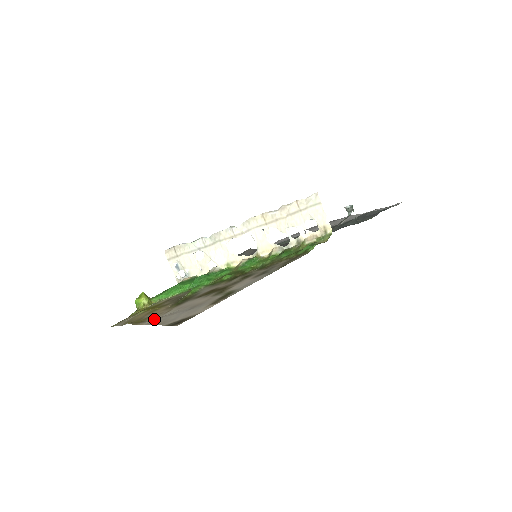
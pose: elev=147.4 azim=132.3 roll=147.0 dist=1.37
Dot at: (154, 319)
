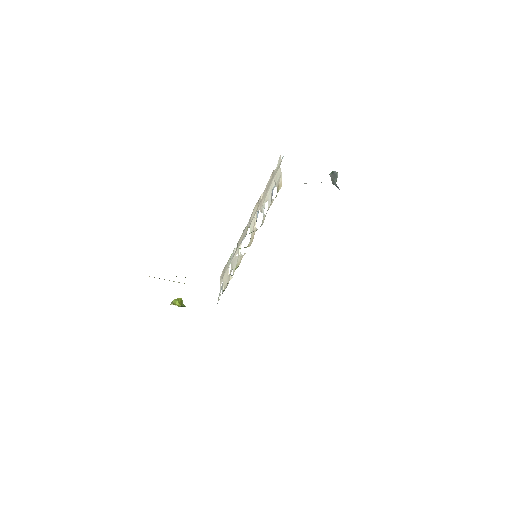
Dot at: occluded
